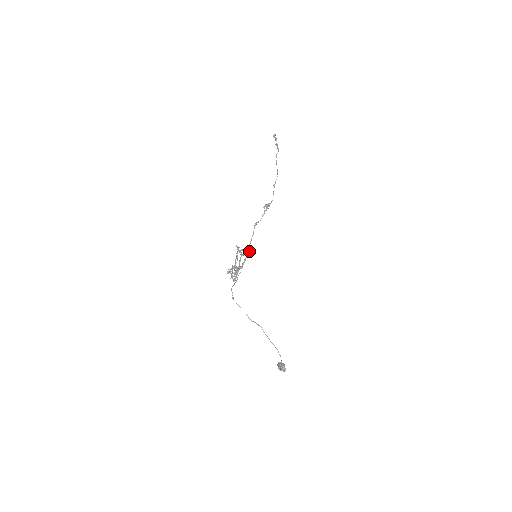
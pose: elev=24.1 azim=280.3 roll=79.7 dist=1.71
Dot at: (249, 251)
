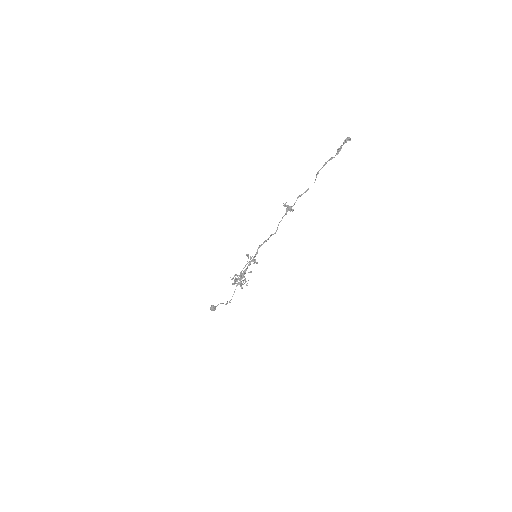
Dot at: occluded
